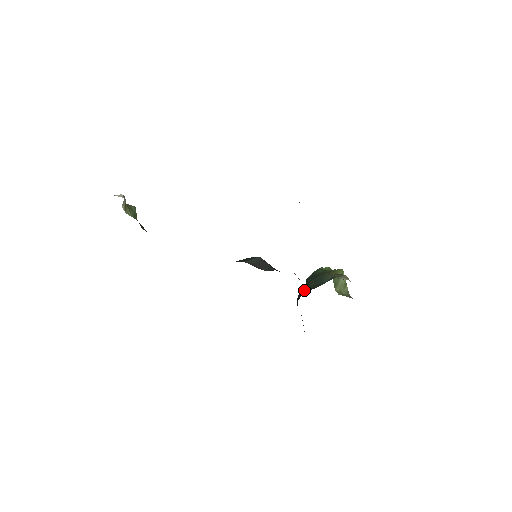
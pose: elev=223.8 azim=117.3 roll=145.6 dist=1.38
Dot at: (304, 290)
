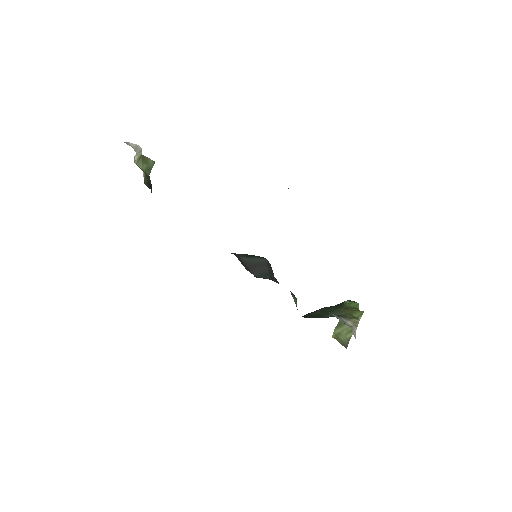
Dot at: (305, 315)
